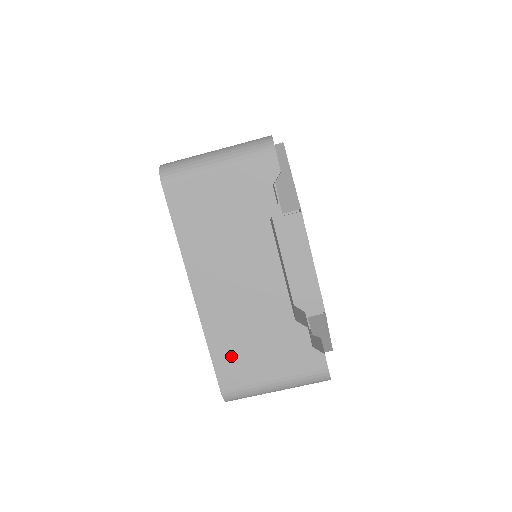
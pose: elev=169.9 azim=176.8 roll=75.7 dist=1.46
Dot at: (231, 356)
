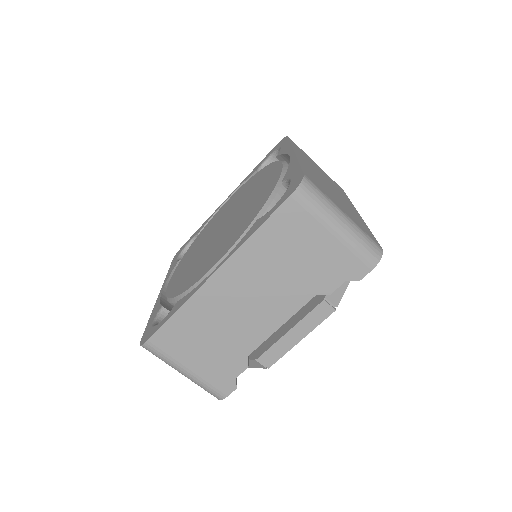
Dot at: (183, 331)
